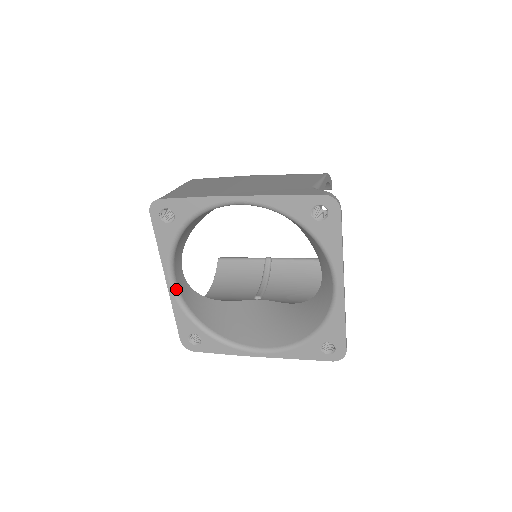
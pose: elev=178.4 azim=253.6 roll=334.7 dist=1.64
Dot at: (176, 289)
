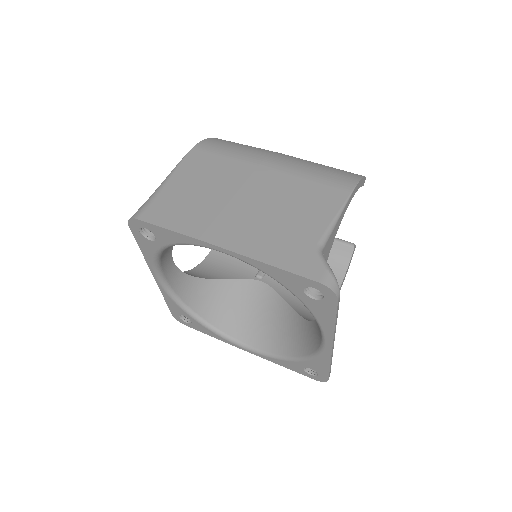
Dot at: (164, 283)
